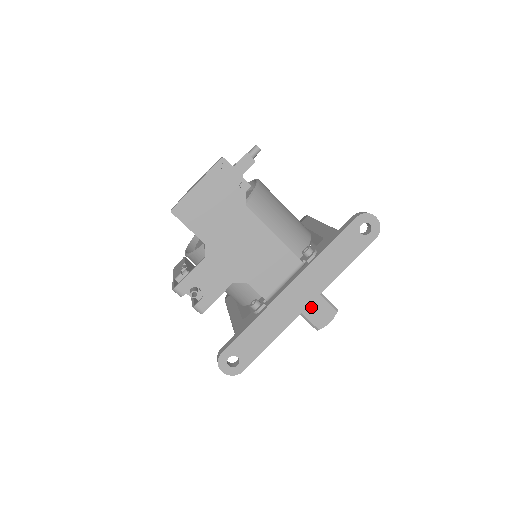
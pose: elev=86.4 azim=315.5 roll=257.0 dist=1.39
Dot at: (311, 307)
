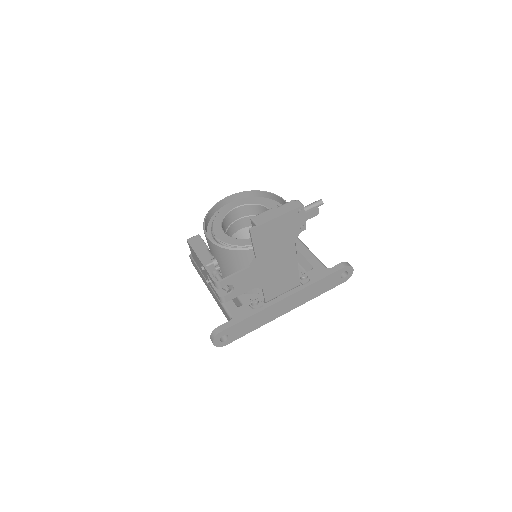
Dot at: occluded
